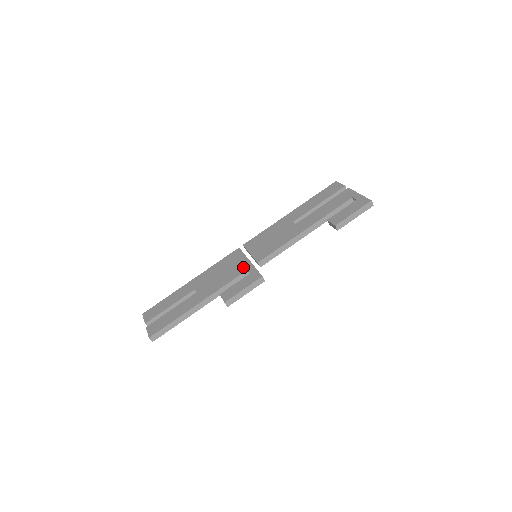
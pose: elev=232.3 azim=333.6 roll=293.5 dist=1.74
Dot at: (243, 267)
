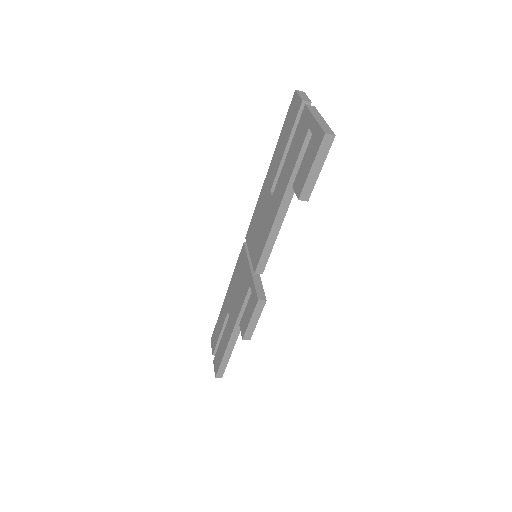
Dot at: (247, 280)
